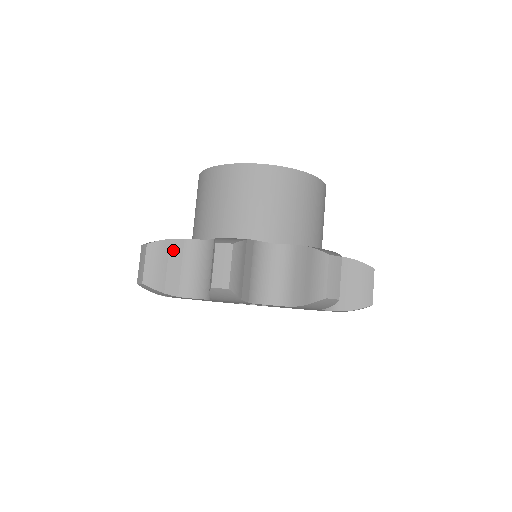
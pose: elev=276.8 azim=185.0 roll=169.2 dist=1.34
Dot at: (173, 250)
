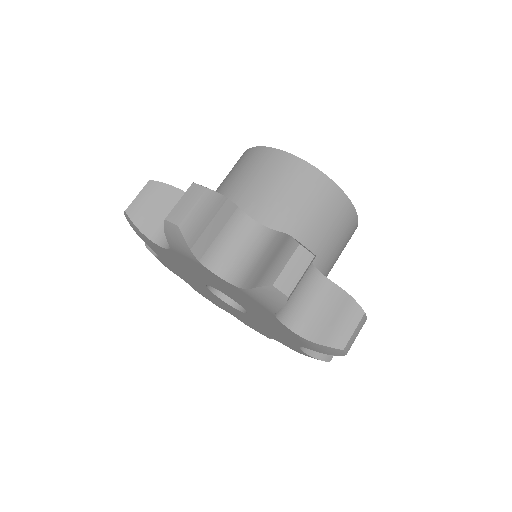
Dot at: (169, 197)
